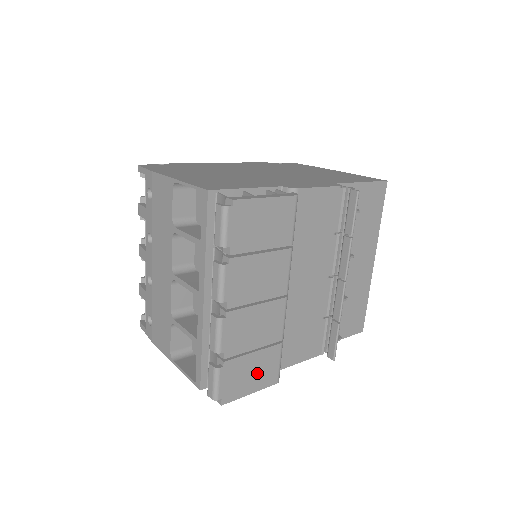
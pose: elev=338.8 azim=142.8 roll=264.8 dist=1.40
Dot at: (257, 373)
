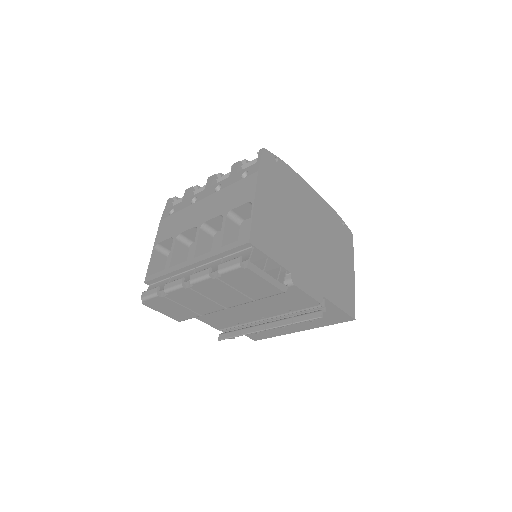
Dot at: (174, 311)
